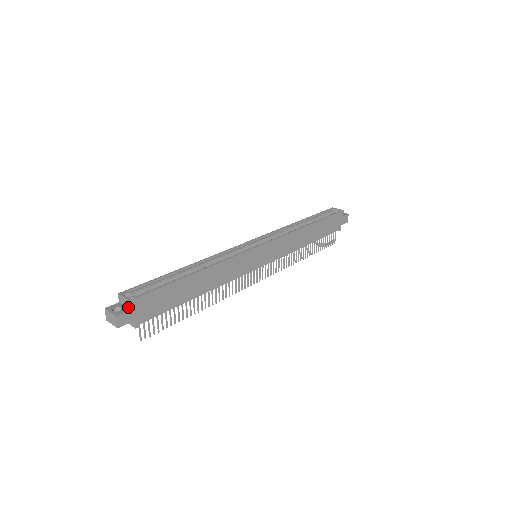
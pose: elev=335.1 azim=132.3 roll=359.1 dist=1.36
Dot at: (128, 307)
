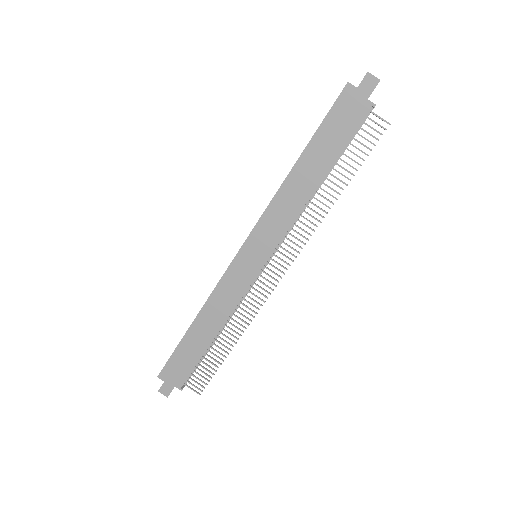
Dot at: (164, 379)
